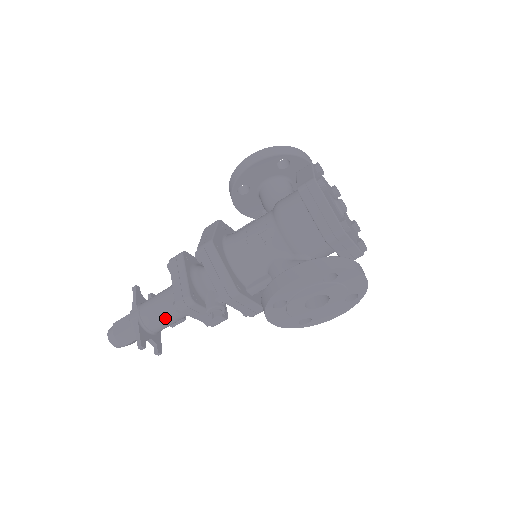
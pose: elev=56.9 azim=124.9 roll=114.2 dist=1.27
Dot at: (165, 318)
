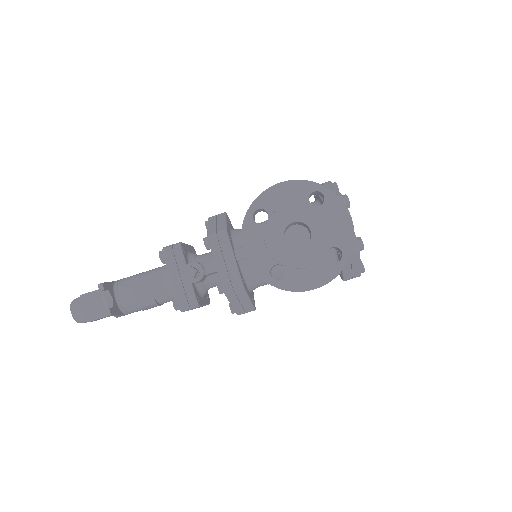
Dot at: (141, 282)
